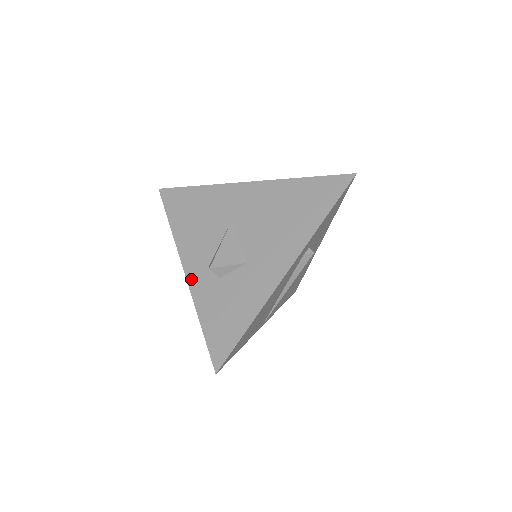
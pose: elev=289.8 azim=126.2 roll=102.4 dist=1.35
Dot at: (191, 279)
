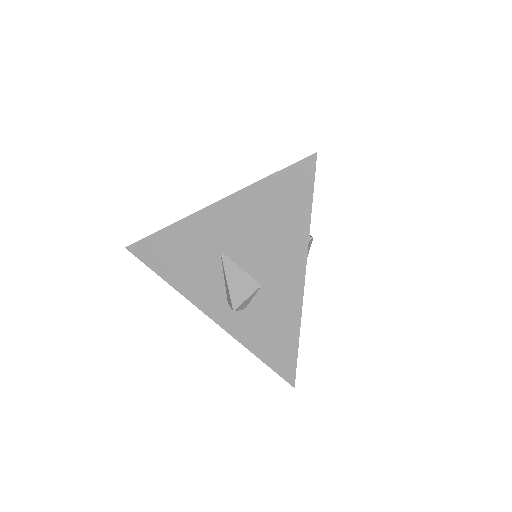
Dot at: (219, 320)
